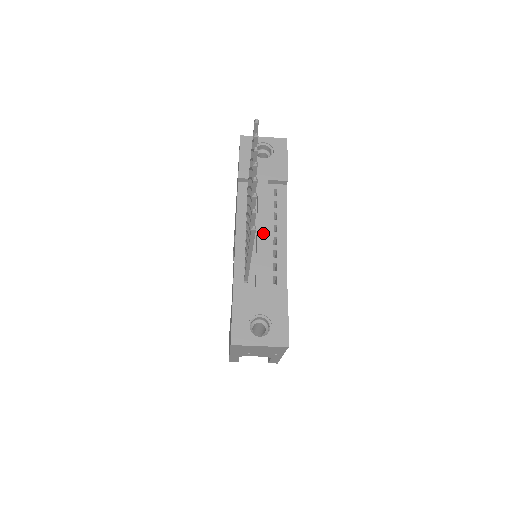
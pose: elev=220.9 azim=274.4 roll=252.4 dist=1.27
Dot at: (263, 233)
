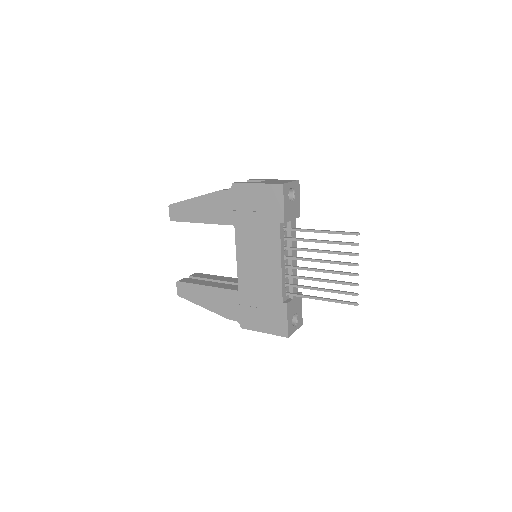
Dot at: (294, 261)
